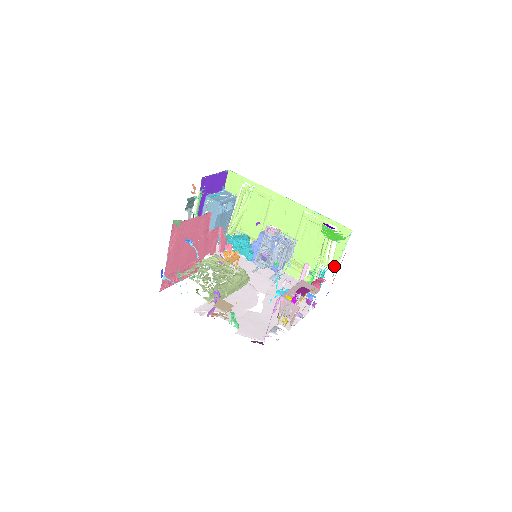
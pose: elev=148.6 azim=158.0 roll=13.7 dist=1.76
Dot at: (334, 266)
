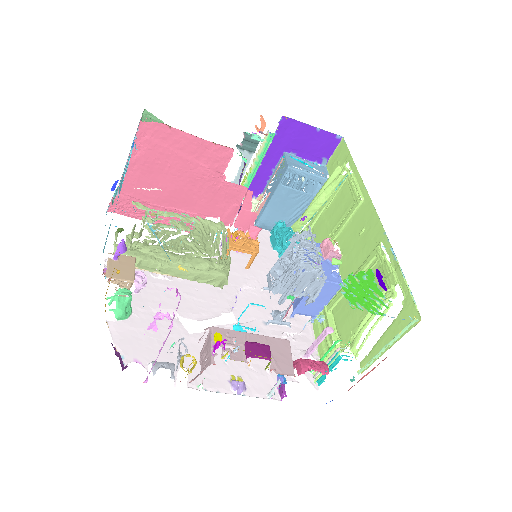
Dot at: (364, 364)
